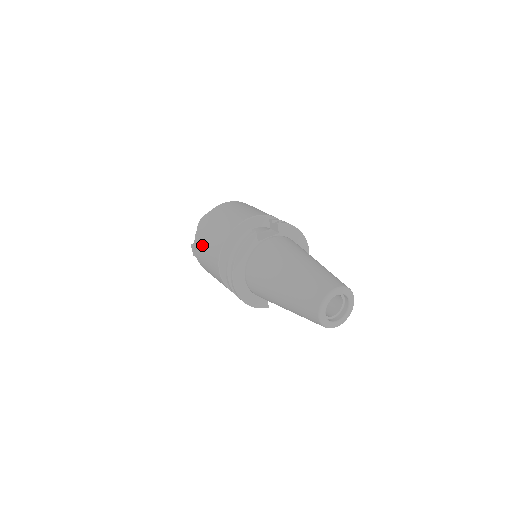
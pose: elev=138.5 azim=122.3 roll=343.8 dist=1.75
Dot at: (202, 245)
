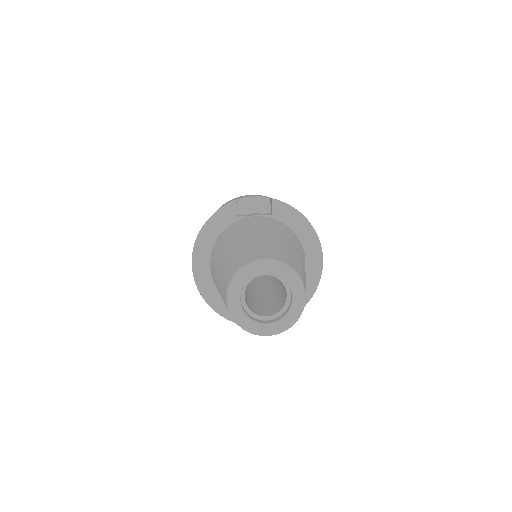
Dot at: occluded
